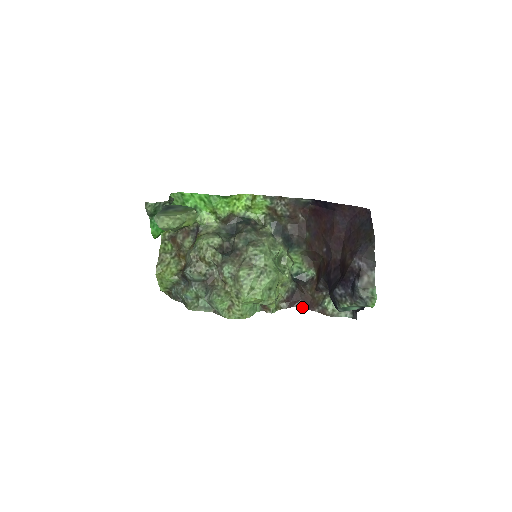
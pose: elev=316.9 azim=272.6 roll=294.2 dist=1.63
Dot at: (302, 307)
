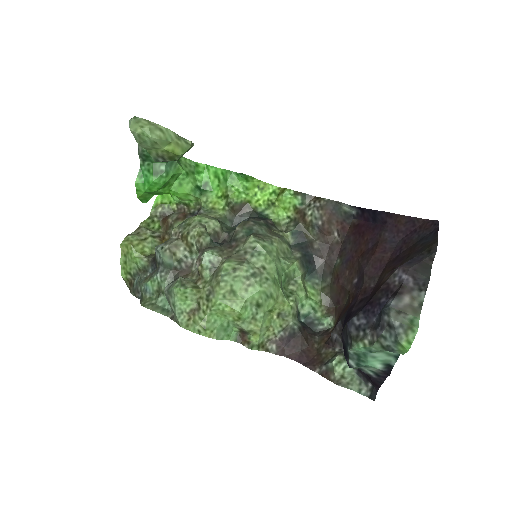
Dot at: (298, 361)
